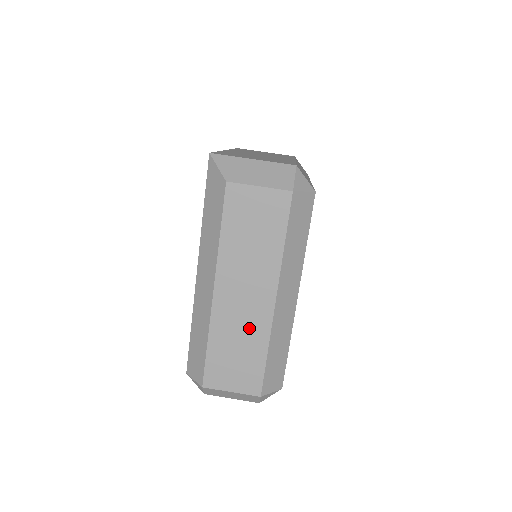
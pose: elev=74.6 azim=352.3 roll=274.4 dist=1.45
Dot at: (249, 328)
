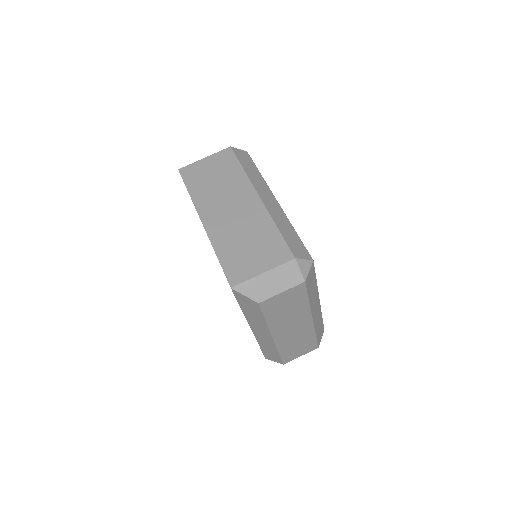
Dot at: (301, 335)
